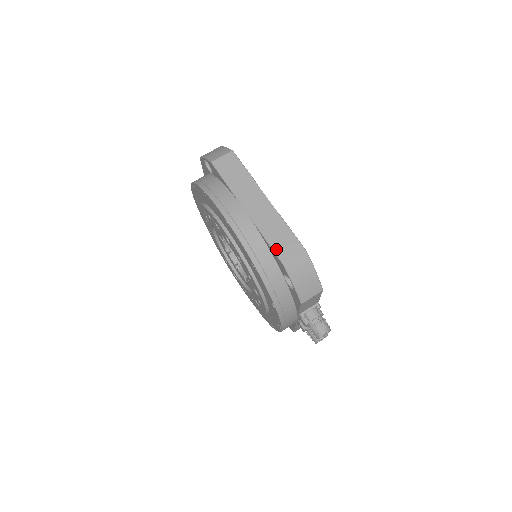
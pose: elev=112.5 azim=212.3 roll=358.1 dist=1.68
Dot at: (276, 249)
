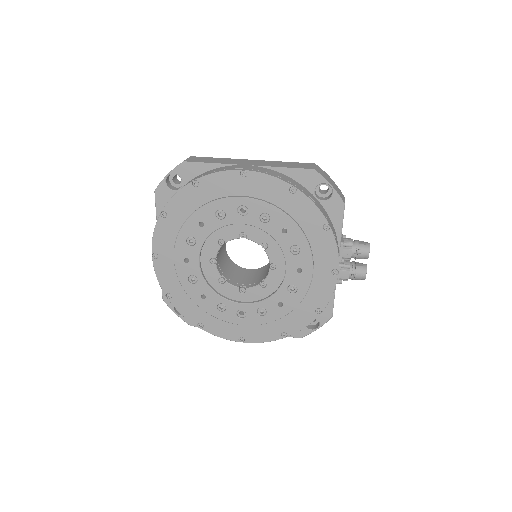
Dot at: (297, 167)
